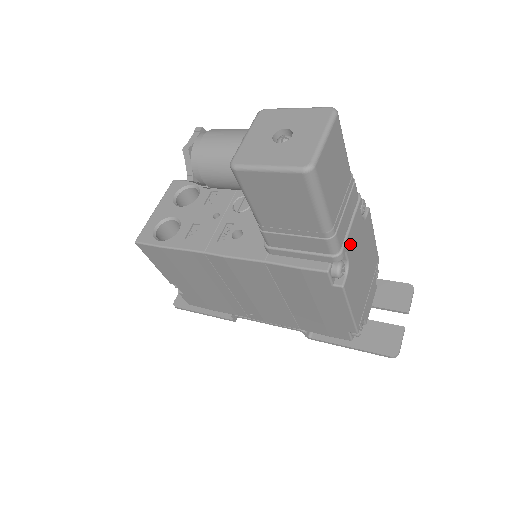
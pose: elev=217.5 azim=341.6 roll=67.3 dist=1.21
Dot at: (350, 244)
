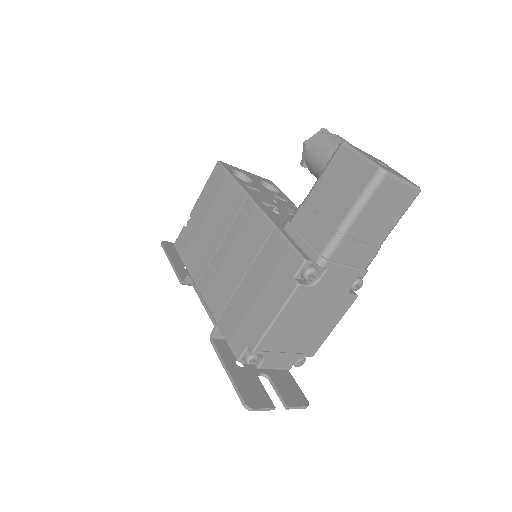
Dot at: (332, 275)
